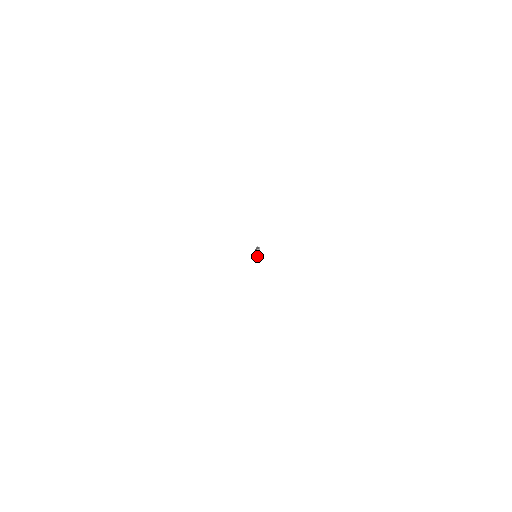
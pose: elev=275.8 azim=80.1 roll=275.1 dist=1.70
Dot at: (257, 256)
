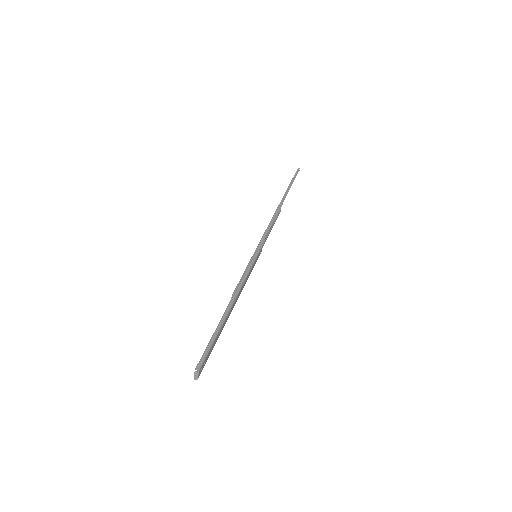
Dot at: occluded
